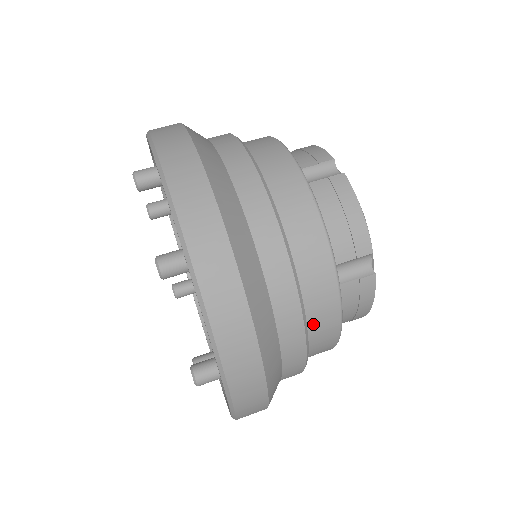
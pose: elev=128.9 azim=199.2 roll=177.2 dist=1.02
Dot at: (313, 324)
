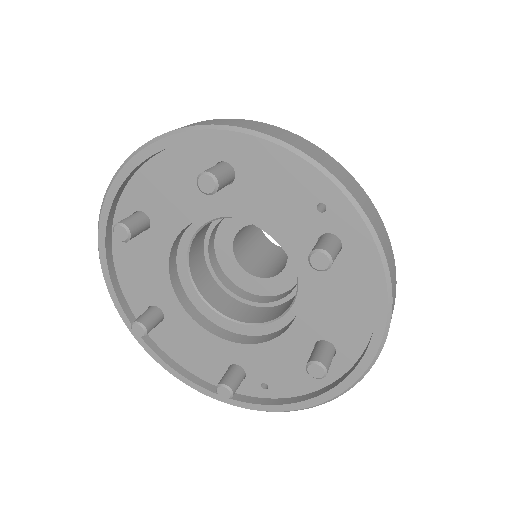
Dot at: occluded
